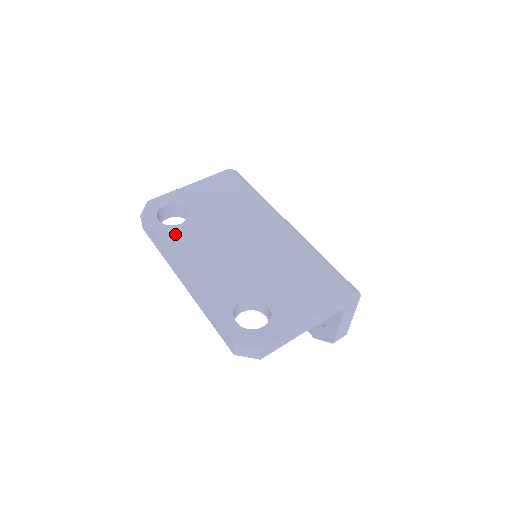
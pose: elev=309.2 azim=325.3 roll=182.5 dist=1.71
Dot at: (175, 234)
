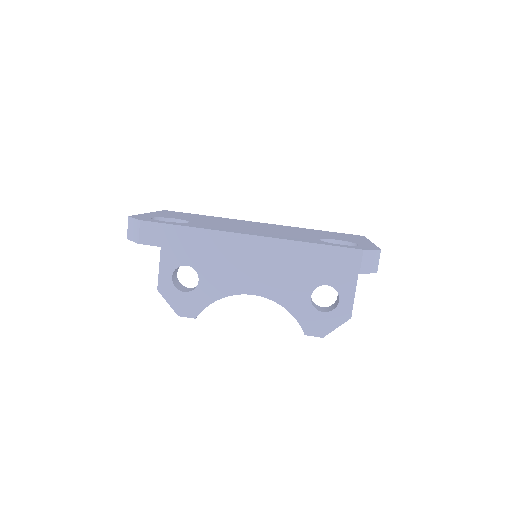
Dot at: (197, 225)
